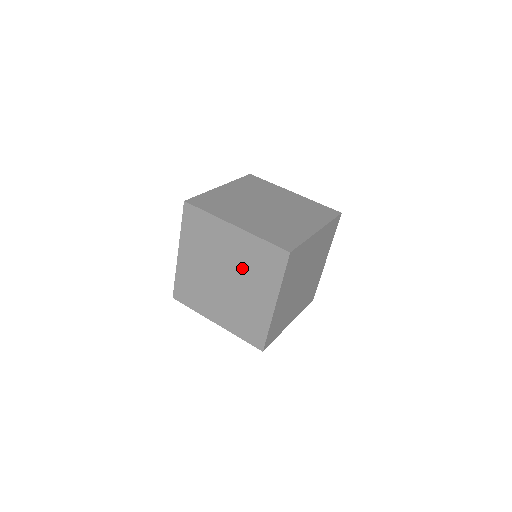
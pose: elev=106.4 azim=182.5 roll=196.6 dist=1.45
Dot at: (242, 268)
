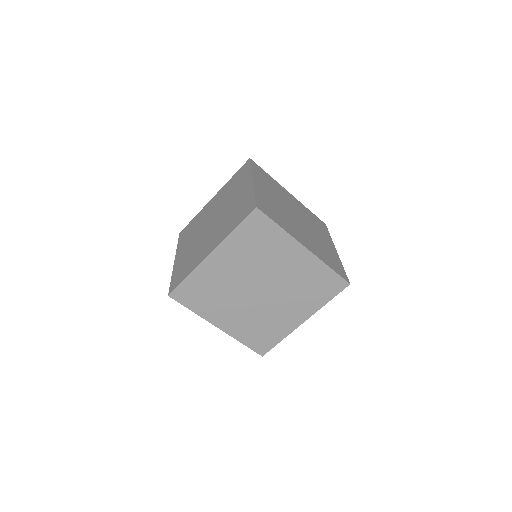
Dot at: (225, 216)
